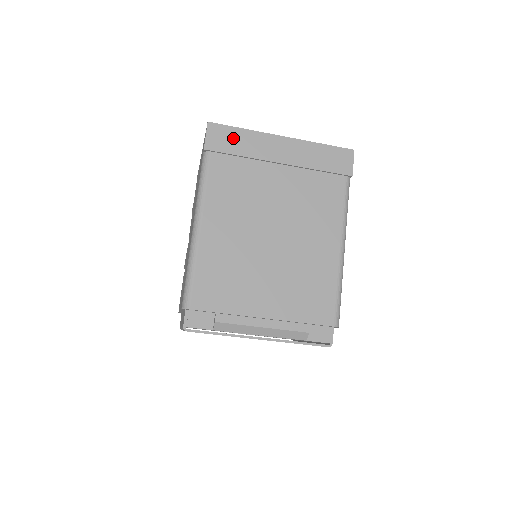
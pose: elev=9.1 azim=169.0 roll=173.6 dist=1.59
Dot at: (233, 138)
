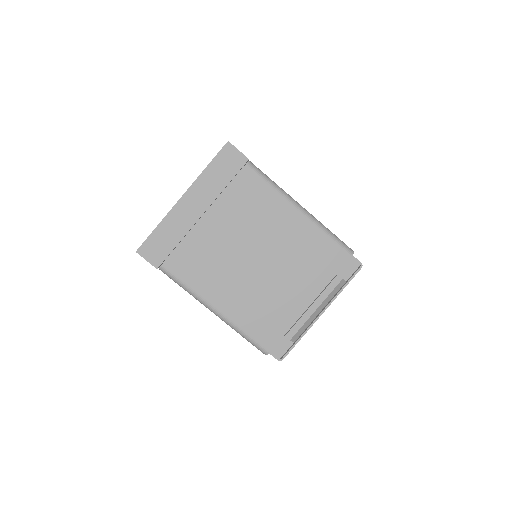
Dot at: (160, 240)
